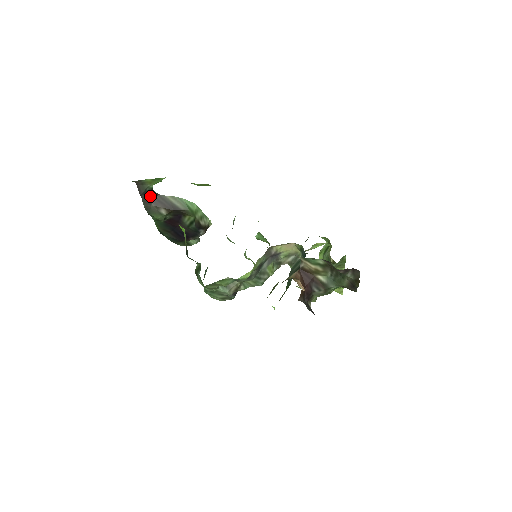
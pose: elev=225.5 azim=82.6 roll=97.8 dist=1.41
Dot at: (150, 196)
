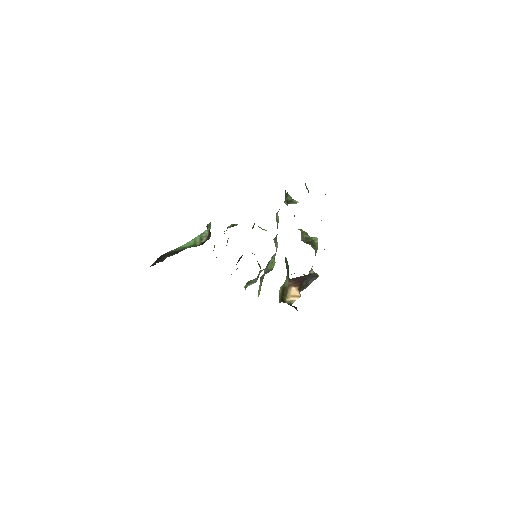
Dot at: (160, 258)
